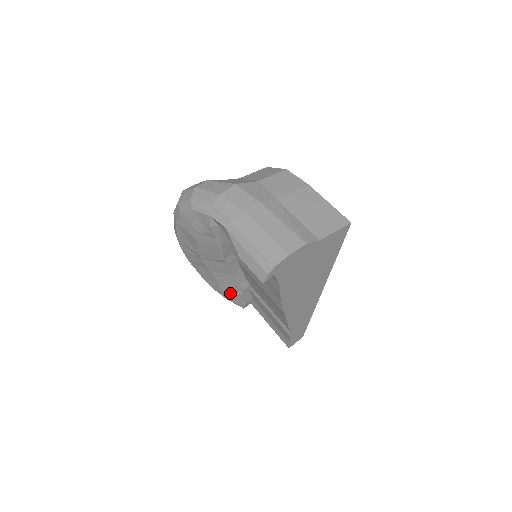
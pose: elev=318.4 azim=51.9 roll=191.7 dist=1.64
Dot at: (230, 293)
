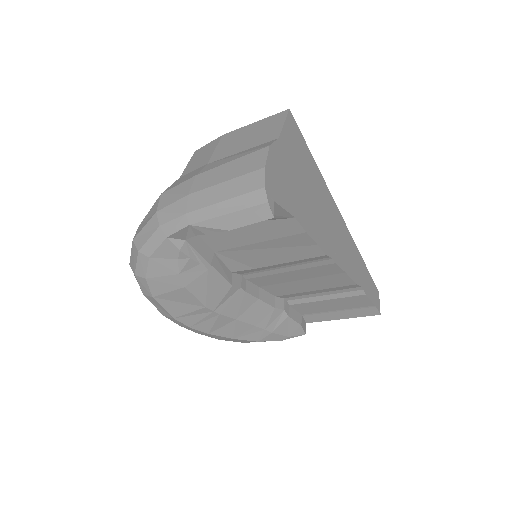
Dot at: (277, 327)
